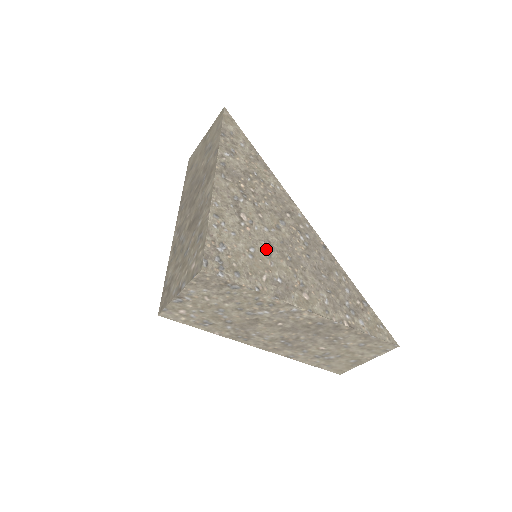
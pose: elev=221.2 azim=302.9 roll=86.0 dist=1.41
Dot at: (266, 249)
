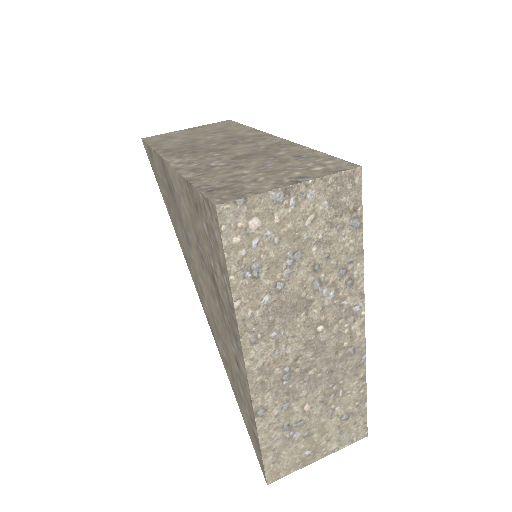
Dot at: occluded
